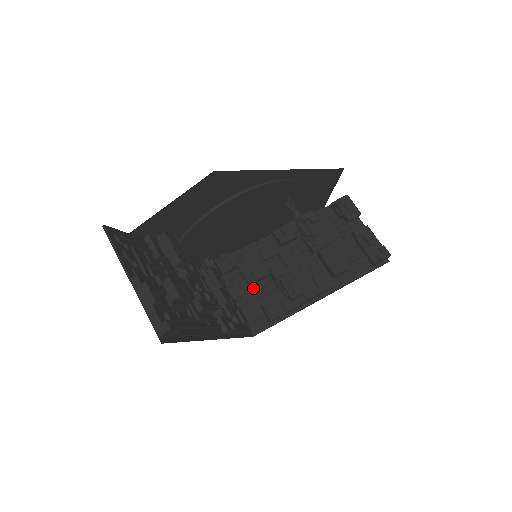
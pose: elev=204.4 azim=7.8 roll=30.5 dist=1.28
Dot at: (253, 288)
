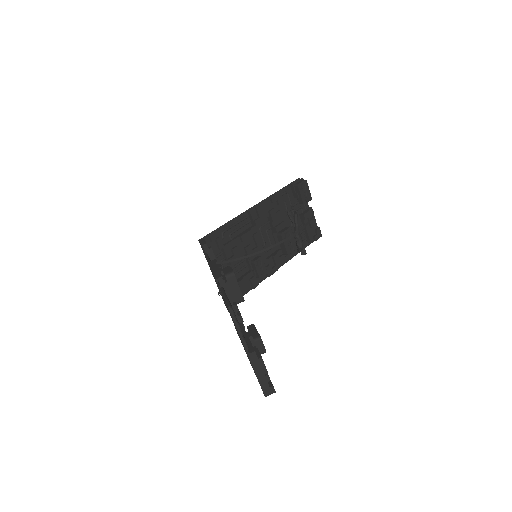
Dot at: (230, 266)
